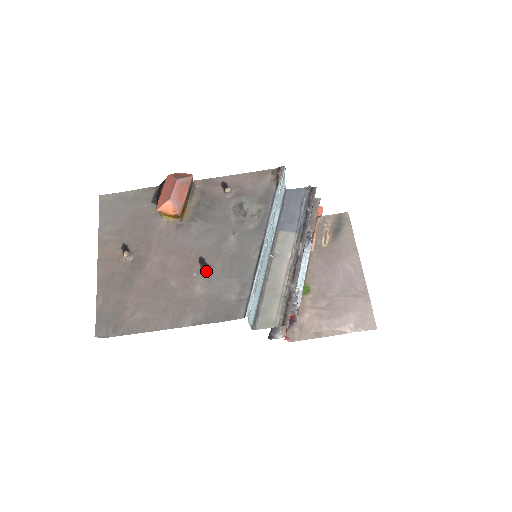
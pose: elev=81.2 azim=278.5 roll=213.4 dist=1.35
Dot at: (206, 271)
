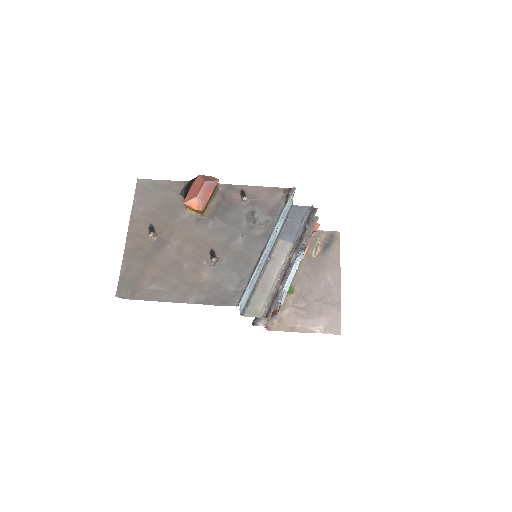
Dot at: (214, 262)
